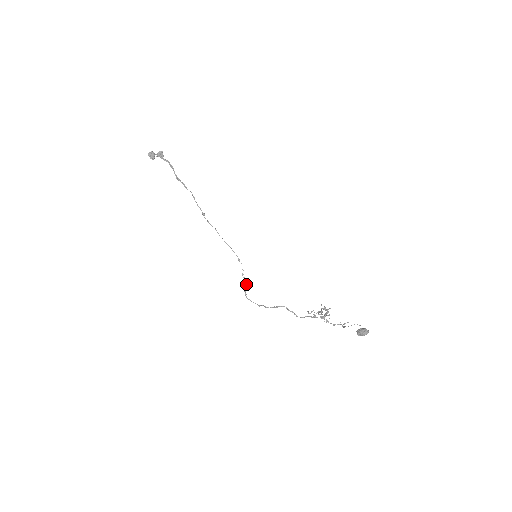
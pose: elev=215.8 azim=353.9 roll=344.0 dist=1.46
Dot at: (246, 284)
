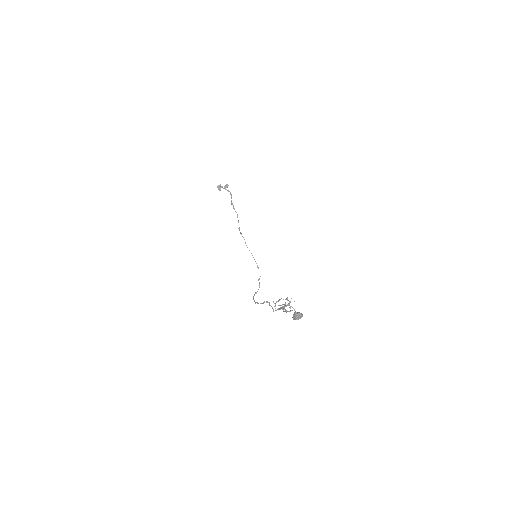
Dot at: occluded
